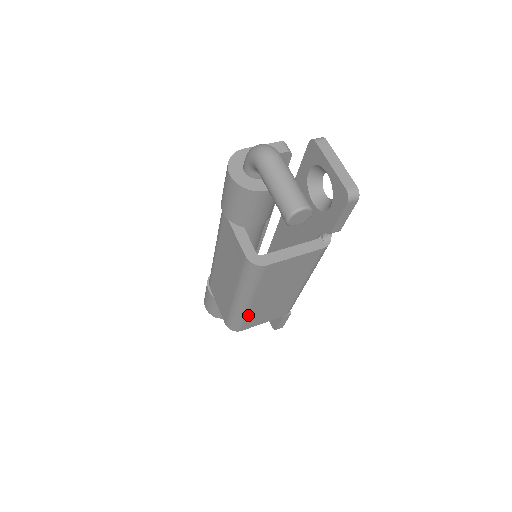
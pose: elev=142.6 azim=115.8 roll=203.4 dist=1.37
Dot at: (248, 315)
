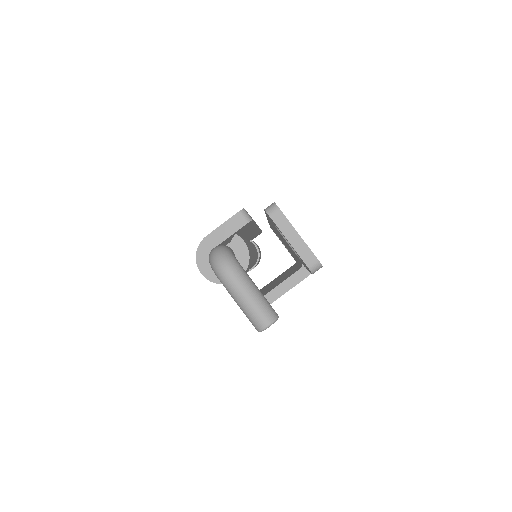
Dot at: occluded
